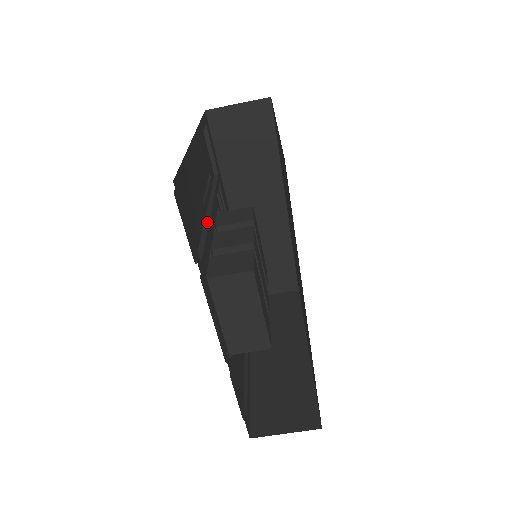
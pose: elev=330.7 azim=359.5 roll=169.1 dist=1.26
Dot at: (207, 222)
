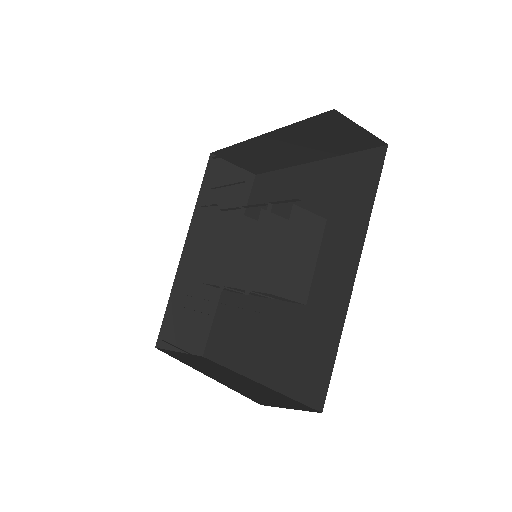
Dot at: occluded
